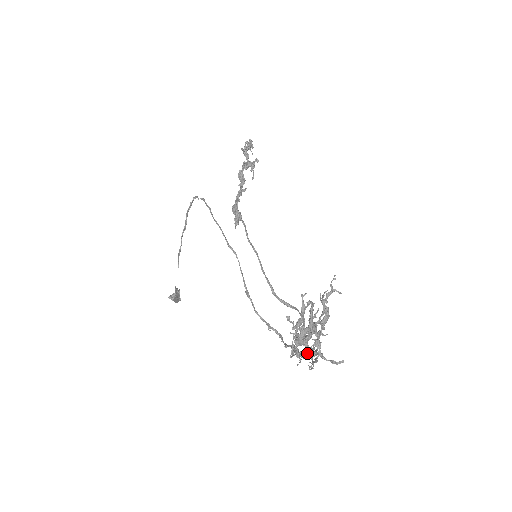
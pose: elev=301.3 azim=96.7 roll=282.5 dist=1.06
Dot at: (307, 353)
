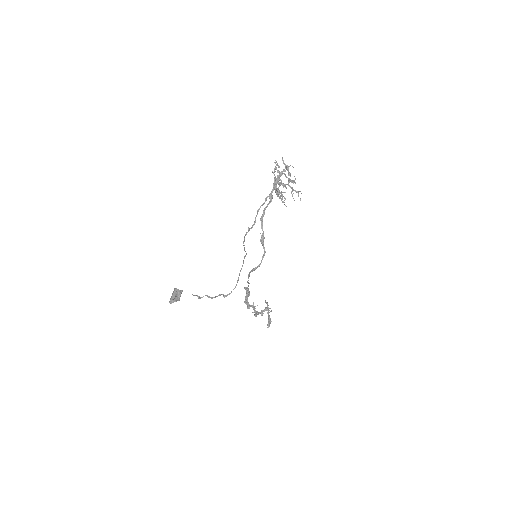
Dot at: (278, 175)
